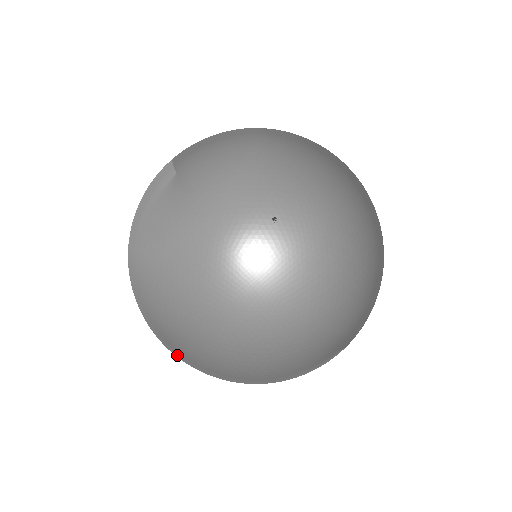
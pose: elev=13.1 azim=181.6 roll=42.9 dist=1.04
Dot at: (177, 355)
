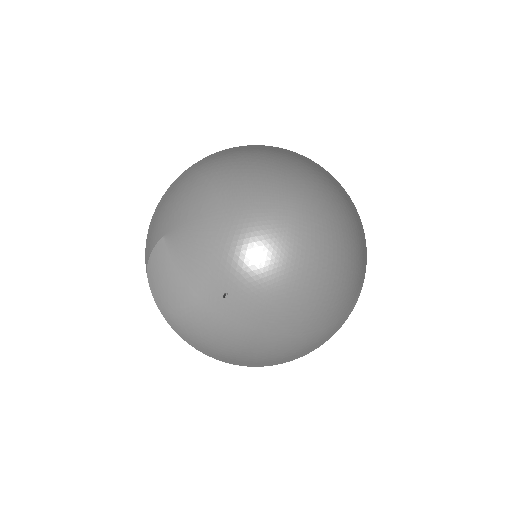
Dot at: (273, 333)
